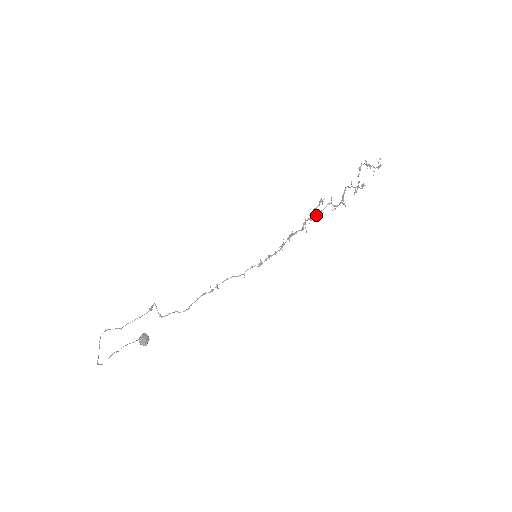
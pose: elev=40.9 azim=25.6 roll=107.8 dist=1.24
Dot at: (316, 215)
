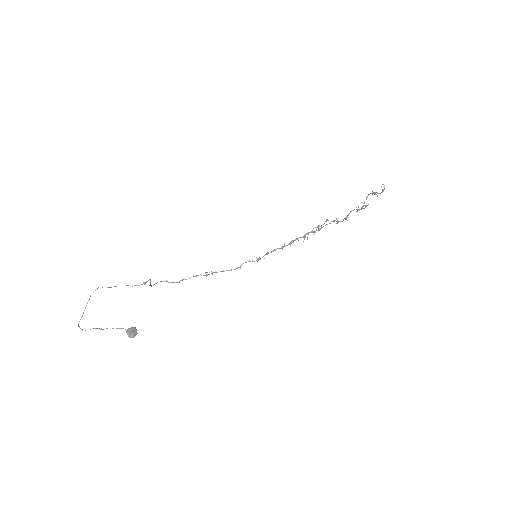
Dot at: (319, 228)
